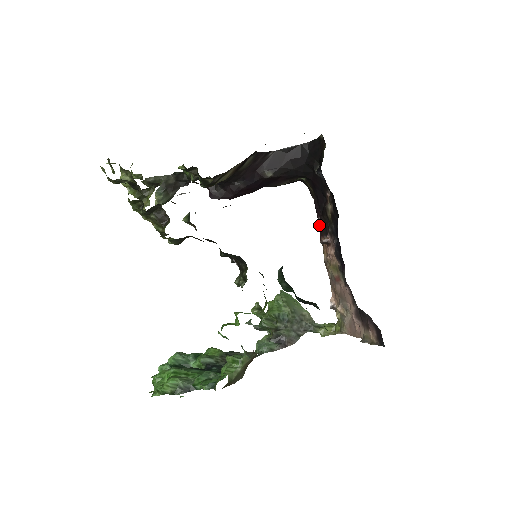
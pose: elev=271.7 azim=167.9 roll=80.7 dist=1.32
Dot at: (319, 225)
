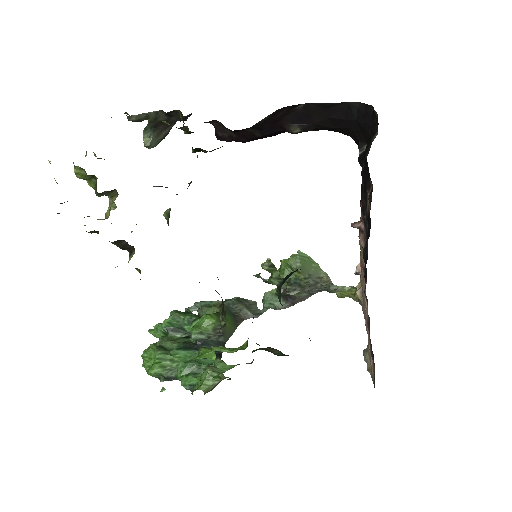
Dot at: (361, 189)
